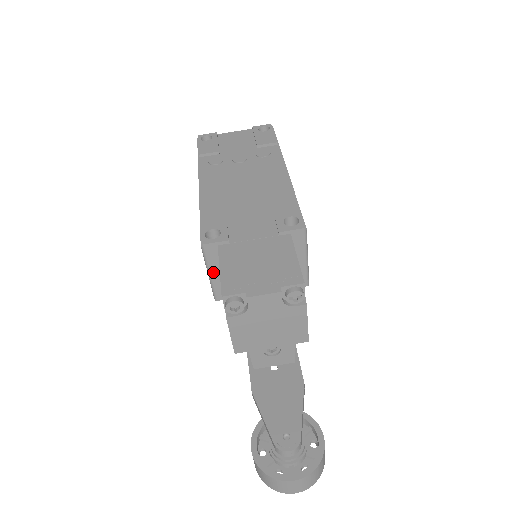
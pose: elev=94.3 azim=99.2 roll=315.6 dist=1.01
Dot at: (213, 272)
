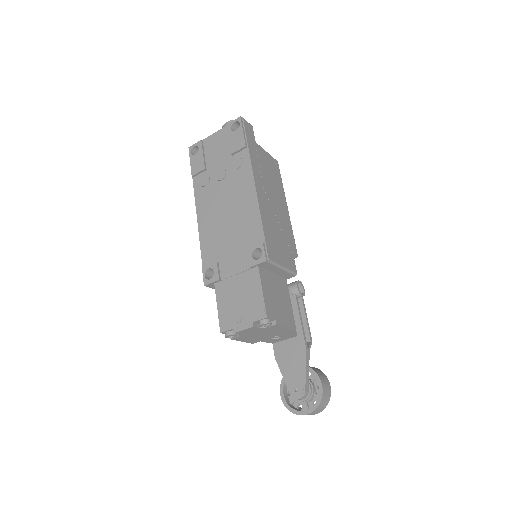
Dot at: occluded
